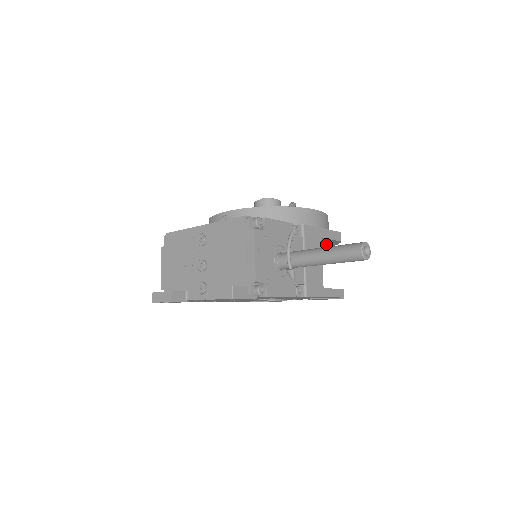
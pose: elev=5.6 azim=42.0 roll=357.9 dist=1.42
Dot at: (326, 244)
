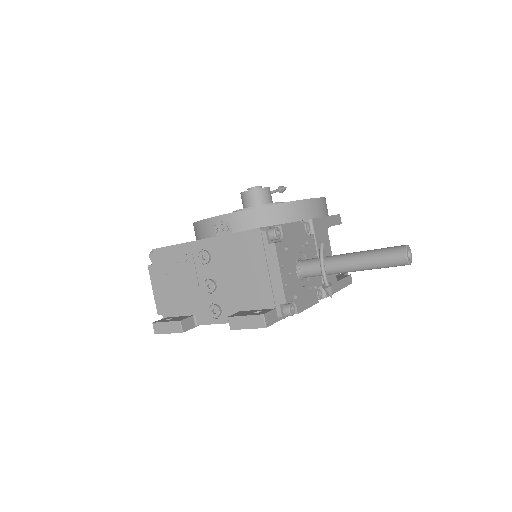
Dot at: occluded
